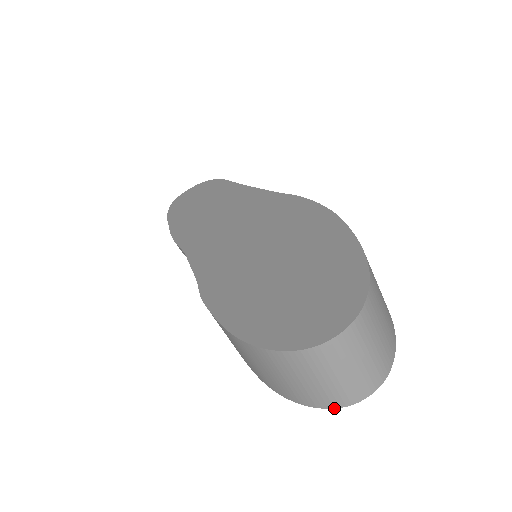
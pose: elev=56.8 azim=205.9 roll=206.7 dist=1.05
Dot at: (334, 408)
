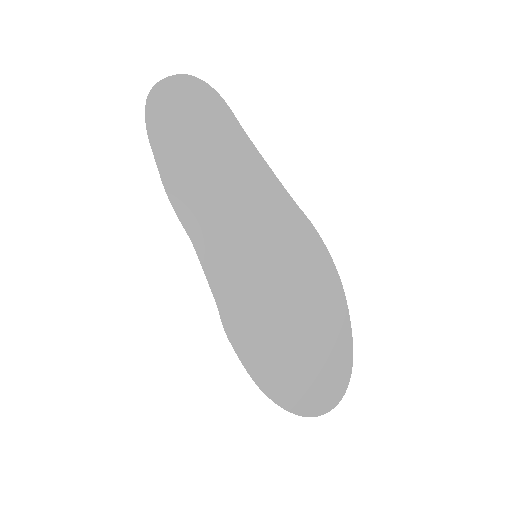
Dot at: occluded
